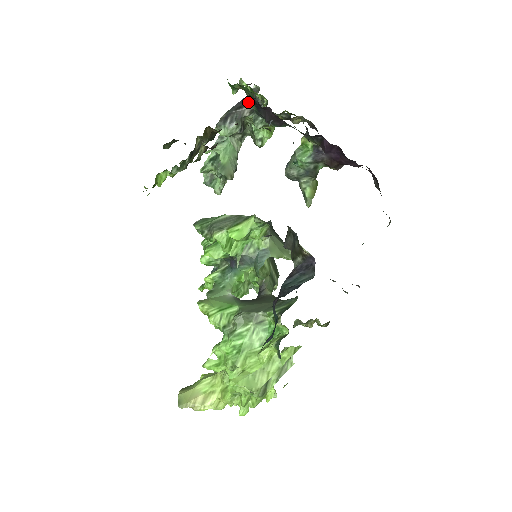
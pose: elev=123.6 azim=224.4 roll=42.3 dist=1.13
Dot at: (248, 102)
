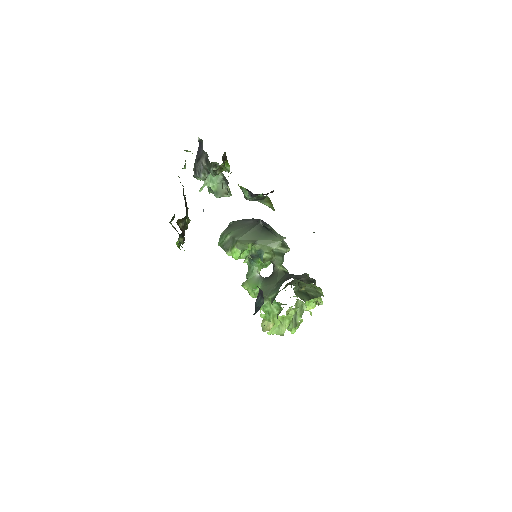
Dot at: (201, 153)
